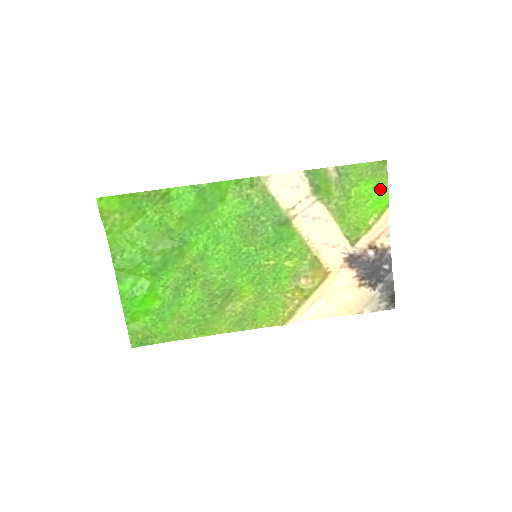
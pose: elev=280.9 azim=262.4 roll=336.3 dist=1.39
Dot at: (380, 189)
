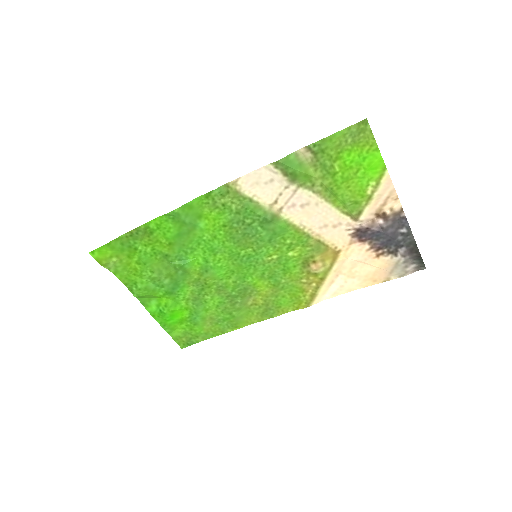
Dot at: (369, 154)
